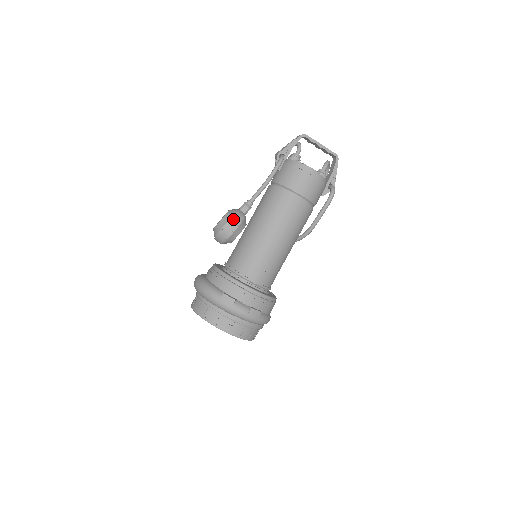
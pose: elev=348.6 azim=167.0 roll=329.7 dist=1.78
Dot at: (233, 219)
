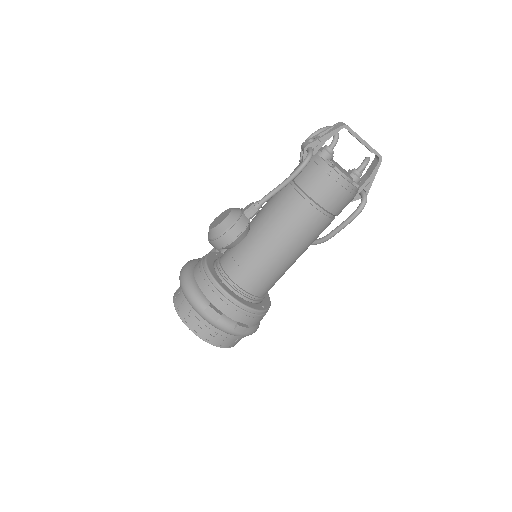
Dot at: (233, 228)
